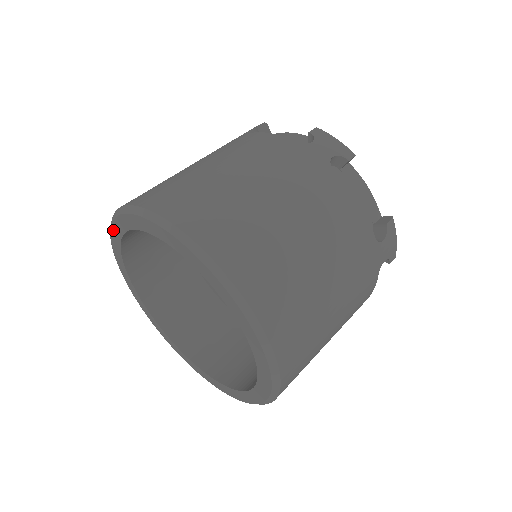
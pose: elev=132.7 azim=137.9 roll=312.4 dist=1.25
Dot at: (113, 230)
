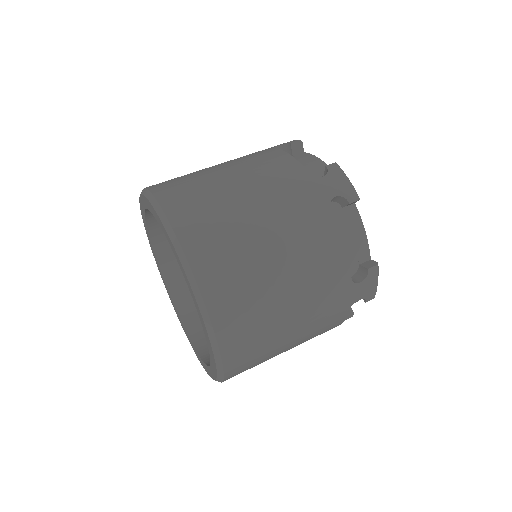
Dot at: (140, 202)
